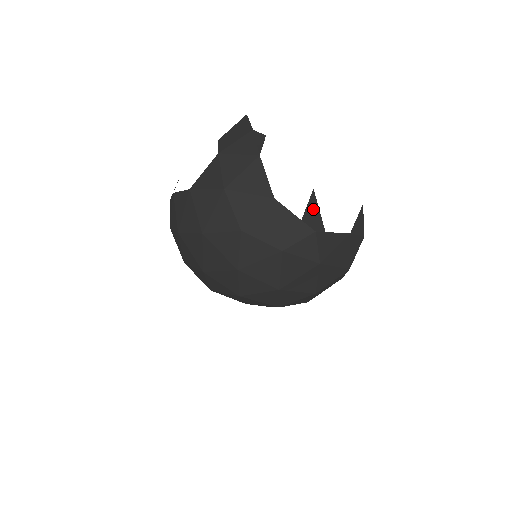
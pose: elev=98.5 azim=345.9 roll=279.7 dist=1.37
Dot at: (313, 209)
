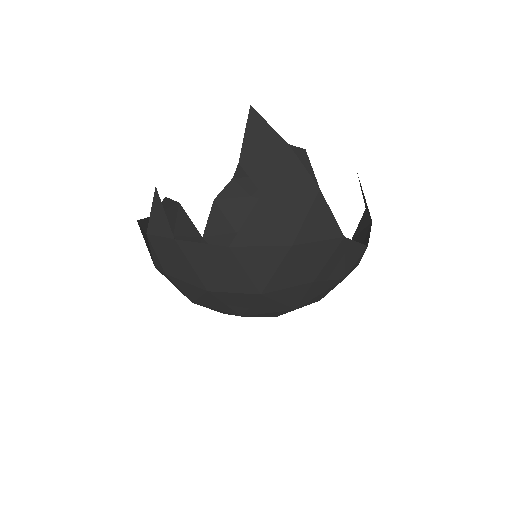
Dot at: occluded
